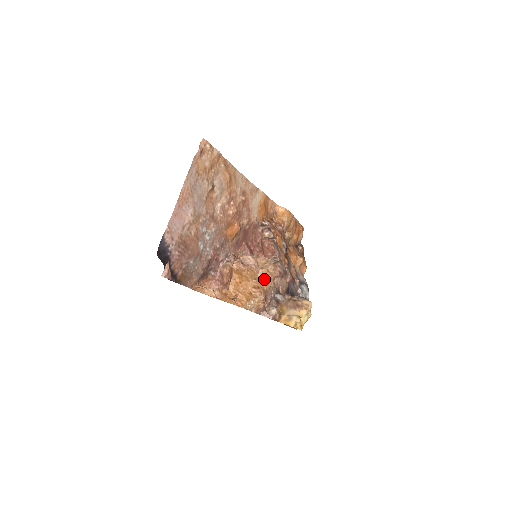
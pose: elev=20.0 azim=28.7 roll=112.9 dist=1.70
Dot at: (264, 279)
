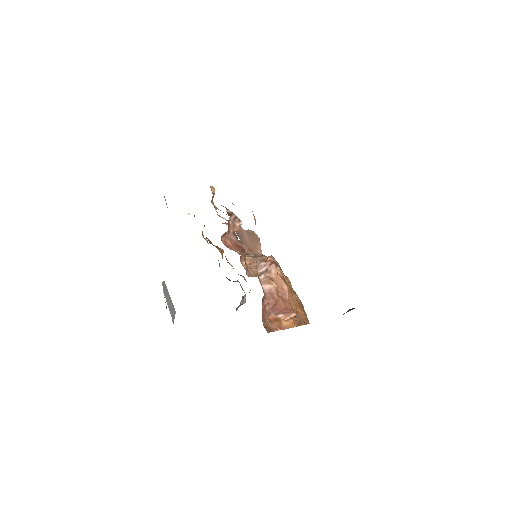
Dot at: (288, 279)
